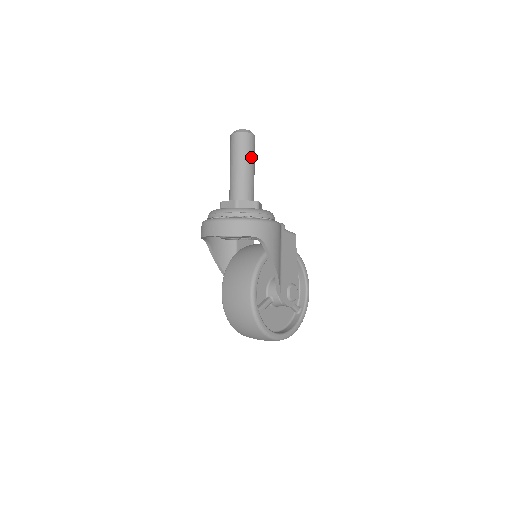
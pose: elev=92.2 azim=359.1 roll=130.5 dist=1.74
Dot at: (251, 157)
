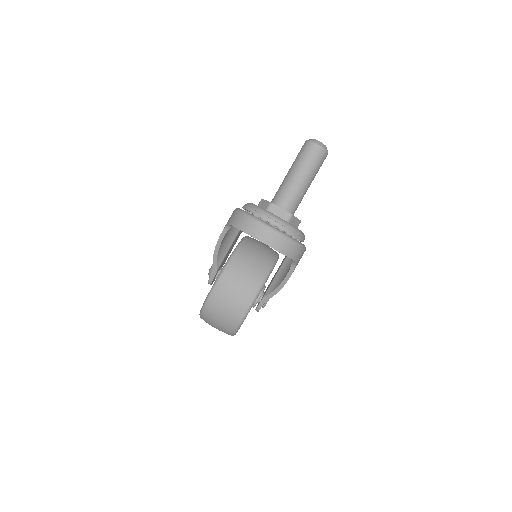
Dot at: occluded
